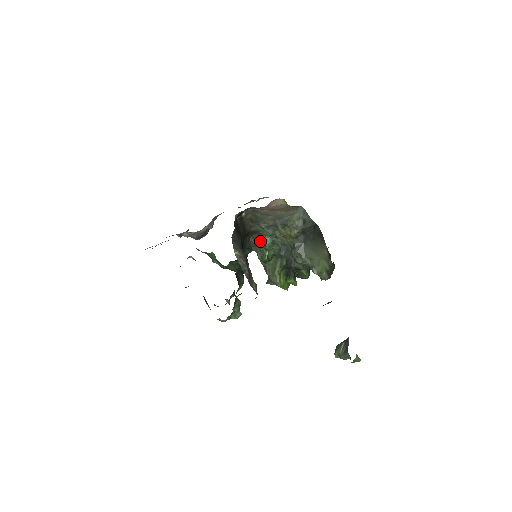
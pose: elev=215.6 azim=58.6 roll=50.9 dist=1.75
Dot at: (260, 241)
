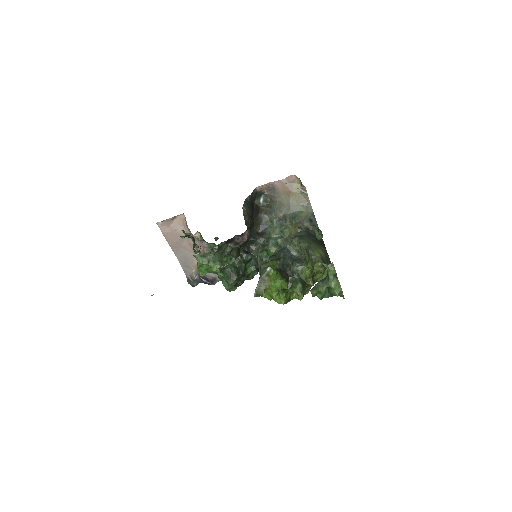
Dot at: (266, 238)
